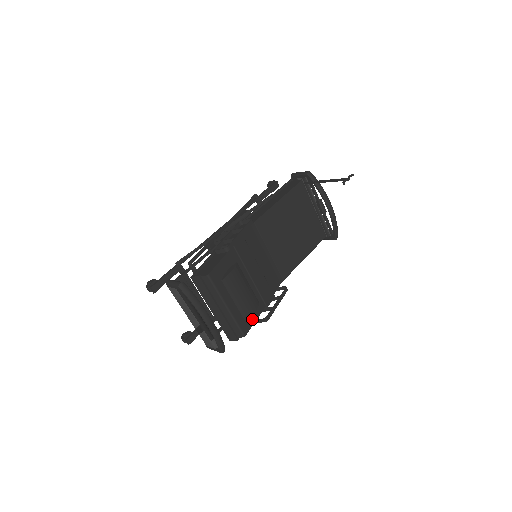
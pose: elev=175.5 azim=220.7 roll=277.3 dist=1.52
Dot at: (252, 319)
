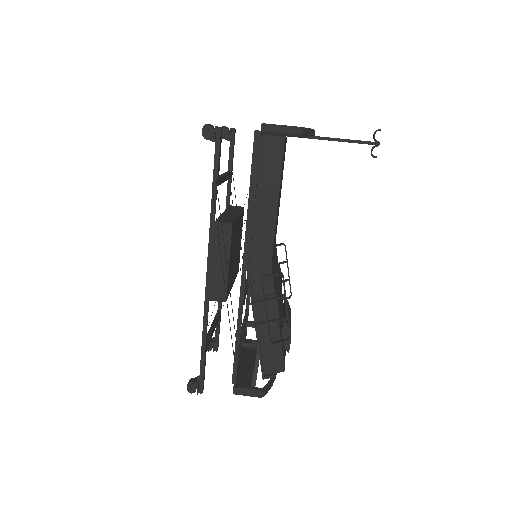
Dot at: occluded
